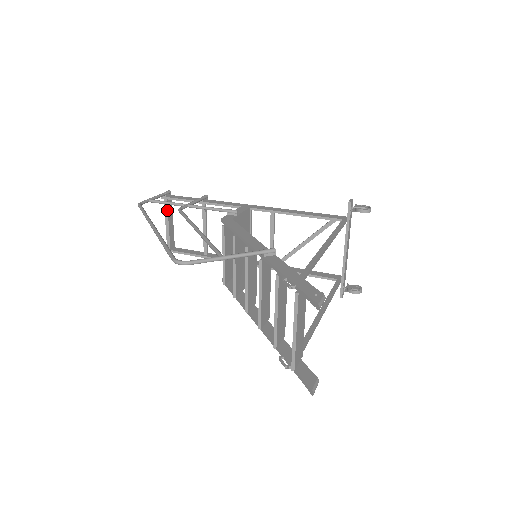
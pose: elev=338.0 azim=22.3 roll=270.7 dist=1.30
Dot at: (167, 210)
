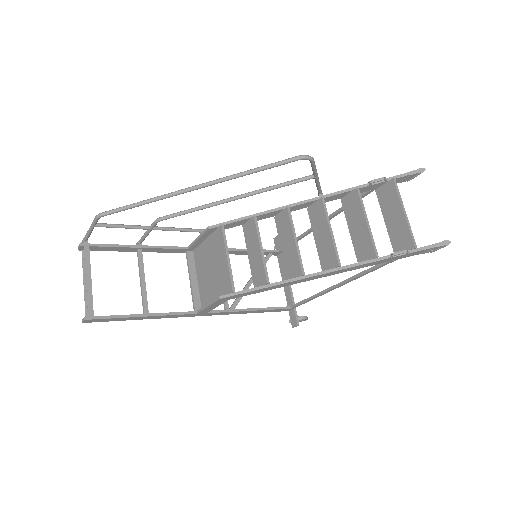
Dot at: (89, 260)
